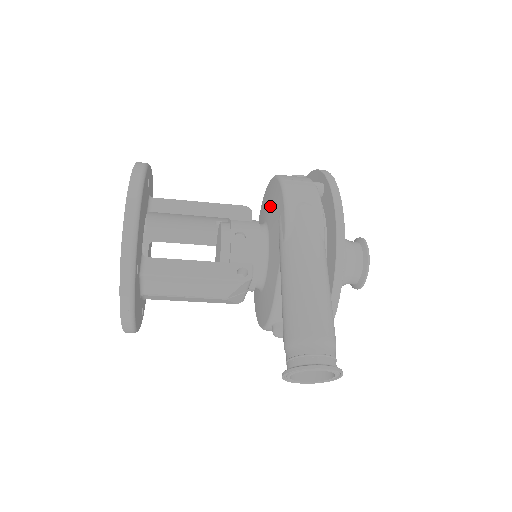
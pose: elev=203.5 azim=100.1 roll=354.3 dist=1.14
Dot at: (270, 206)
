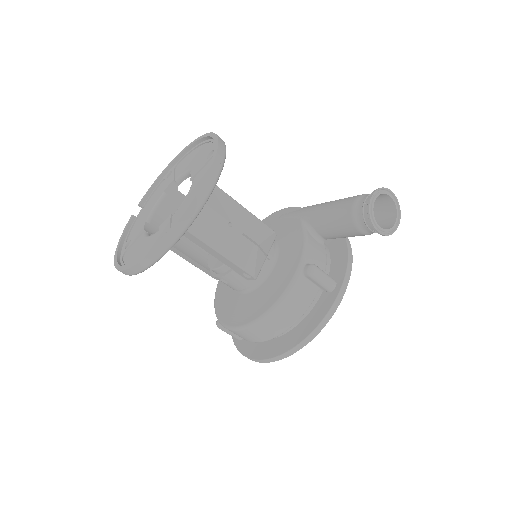
Dot at: occluded
